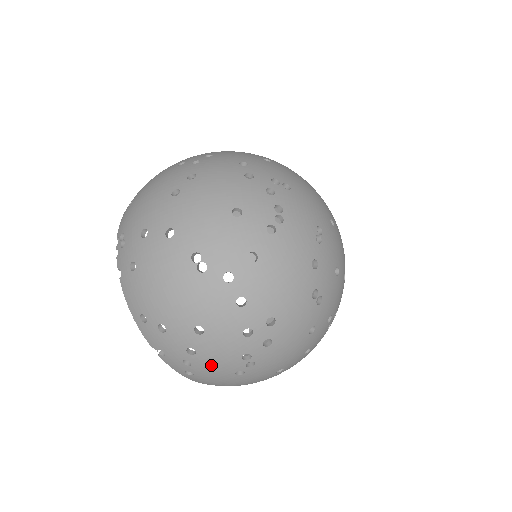
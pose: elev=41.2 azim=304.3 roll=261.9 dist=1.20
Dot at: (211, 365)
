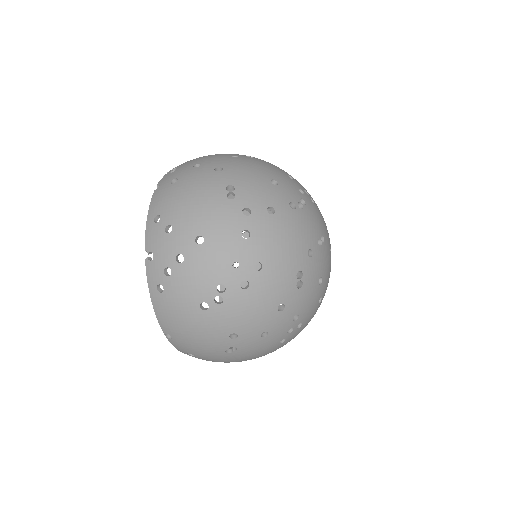
Dot at: (187, 282)
